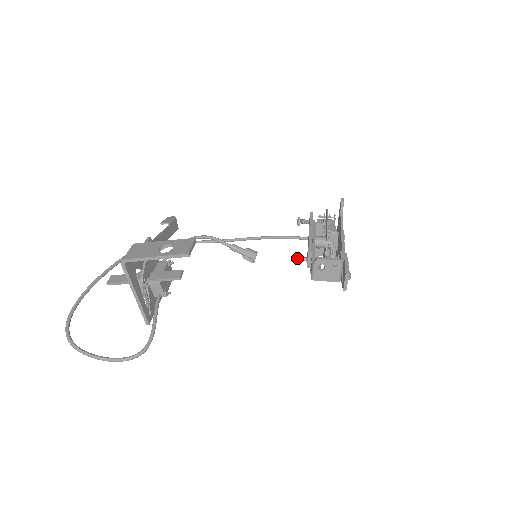
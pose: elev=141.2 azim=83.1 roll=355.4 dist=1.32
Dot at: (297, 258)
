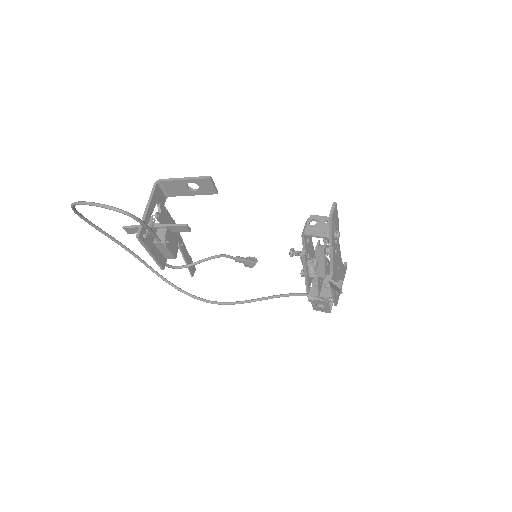
Dot at: (293, 251)
